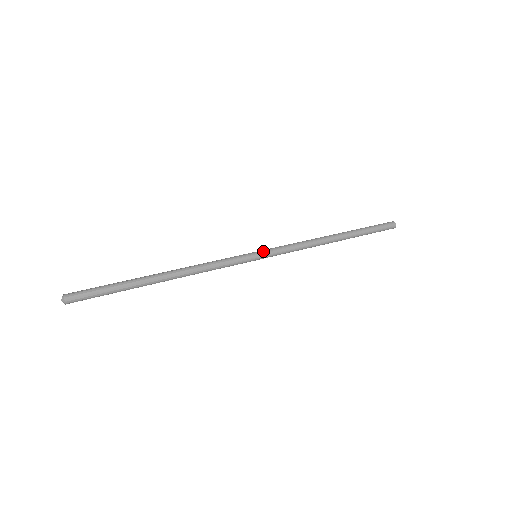
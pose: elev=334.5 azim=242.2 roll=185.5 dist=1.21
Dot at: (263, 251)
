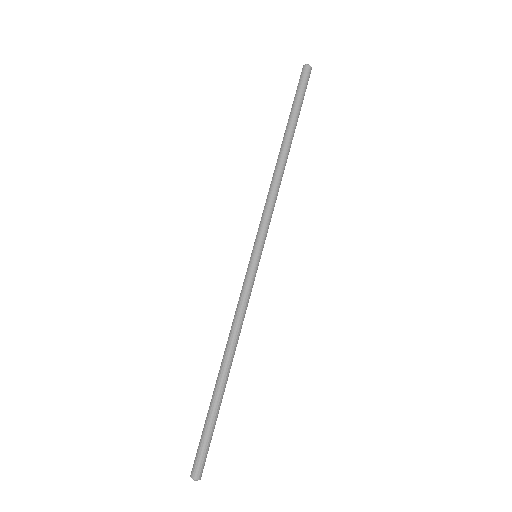
Dot at: (261, 248)
